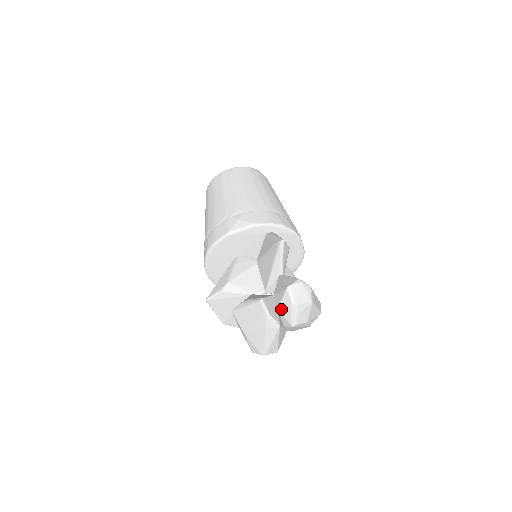
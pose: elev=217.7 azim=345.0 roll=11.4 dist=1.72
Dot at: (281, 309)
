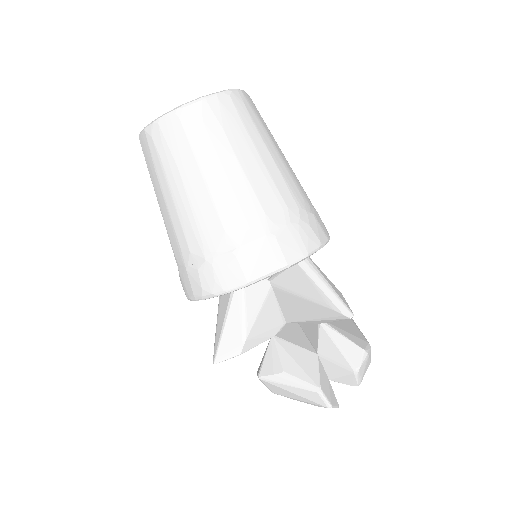
Dot at: occluded
